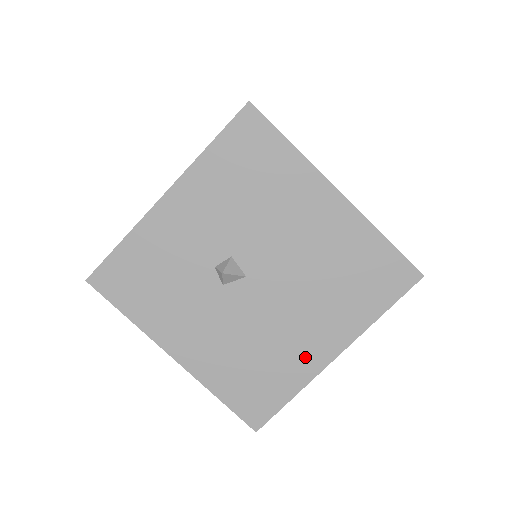
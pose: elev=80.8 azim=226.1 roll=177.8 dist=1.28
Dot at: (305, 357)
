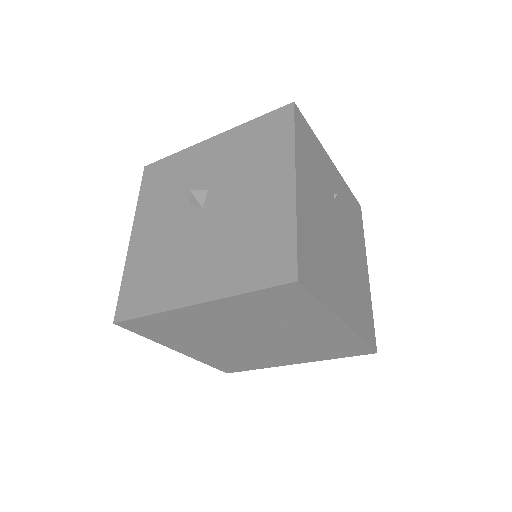
Dot at: (180, 289)
